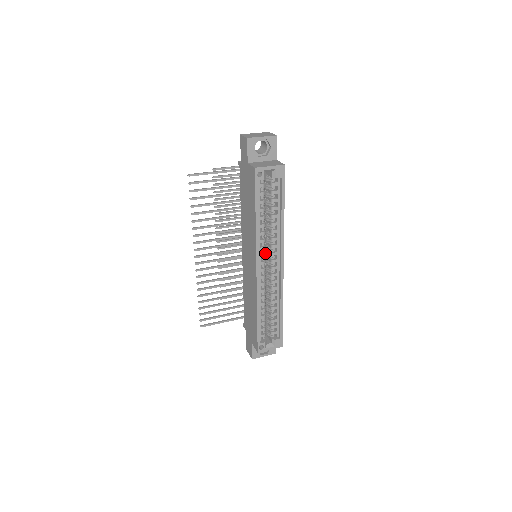
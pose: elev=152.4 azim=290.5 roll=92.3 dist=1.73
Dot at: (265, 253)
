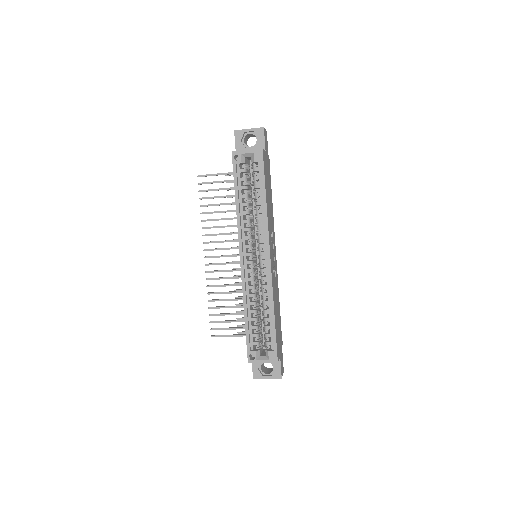
Dot at: (257, 248)
